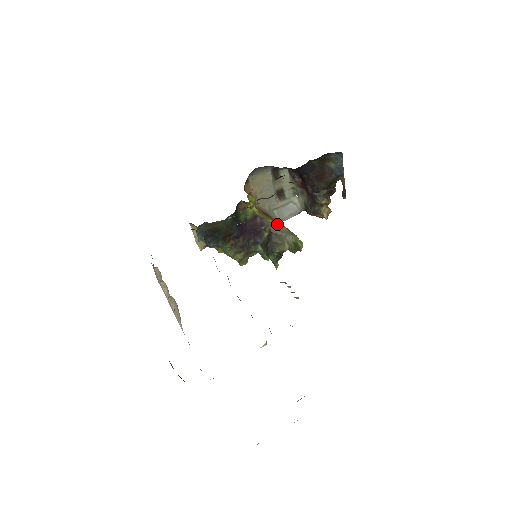
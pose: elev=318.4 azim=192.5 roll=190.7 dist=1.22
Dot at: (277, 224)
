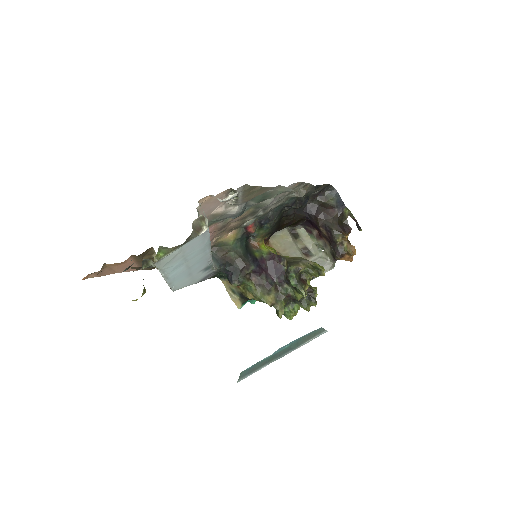
Dot at: (294, 257)
